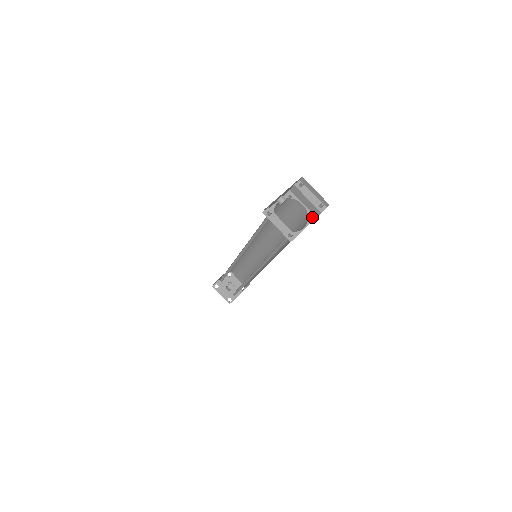
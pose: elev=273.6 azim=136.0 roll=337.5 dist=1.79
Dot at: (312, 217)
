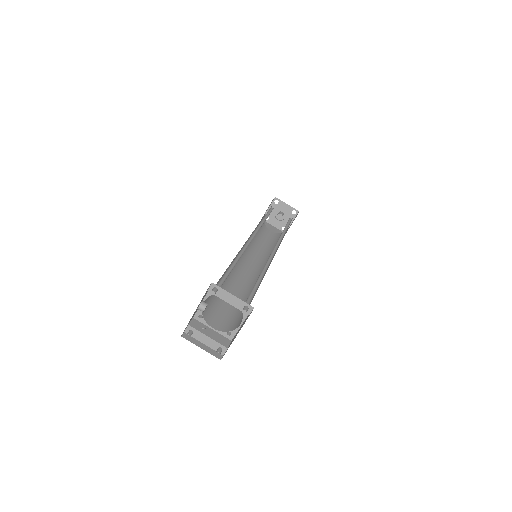
Dot at: occluded
